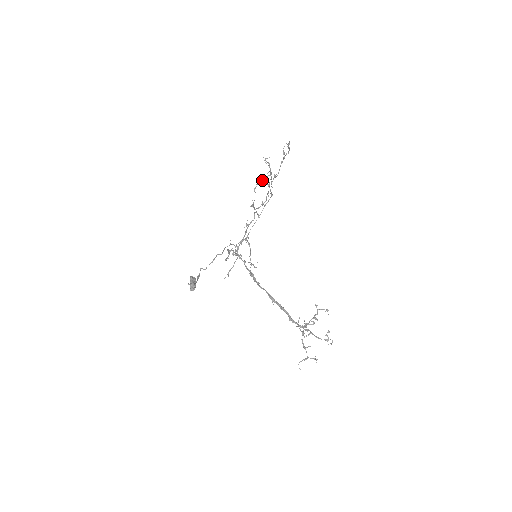
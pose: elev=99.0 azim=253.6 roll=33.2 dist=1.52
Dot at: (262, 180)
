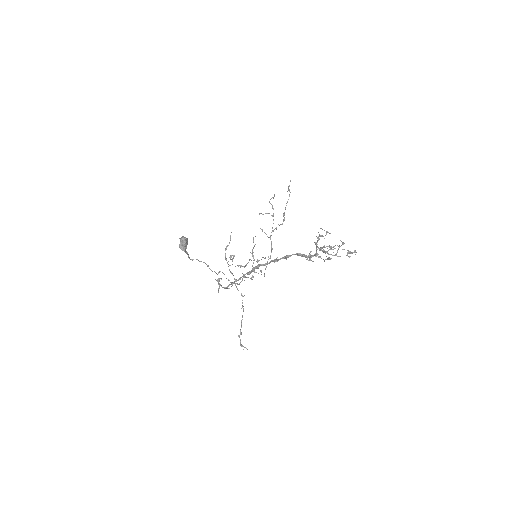
Dot at: (266, 213)
